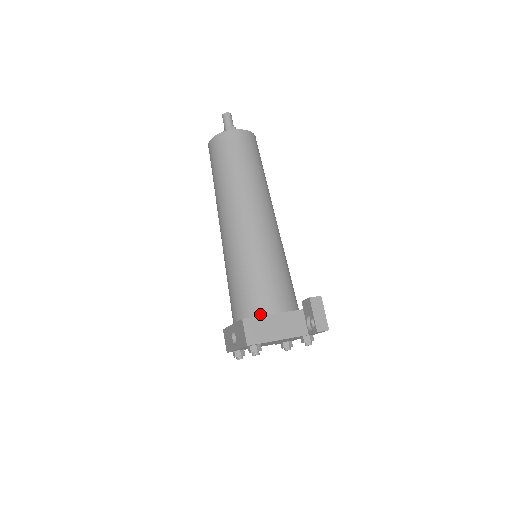
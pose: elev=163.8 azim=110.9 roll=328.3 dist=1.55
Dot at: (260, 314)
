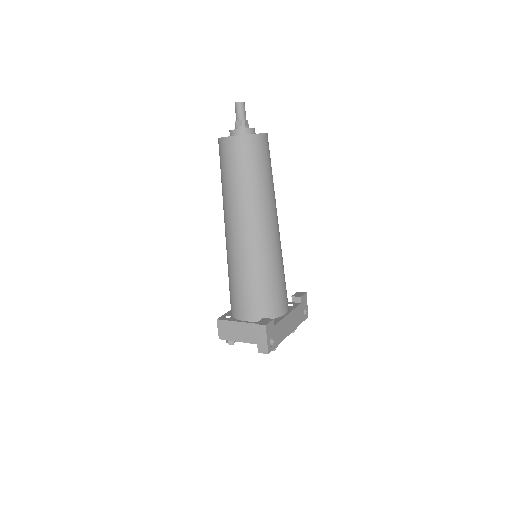
Dot at: (235, 316)
